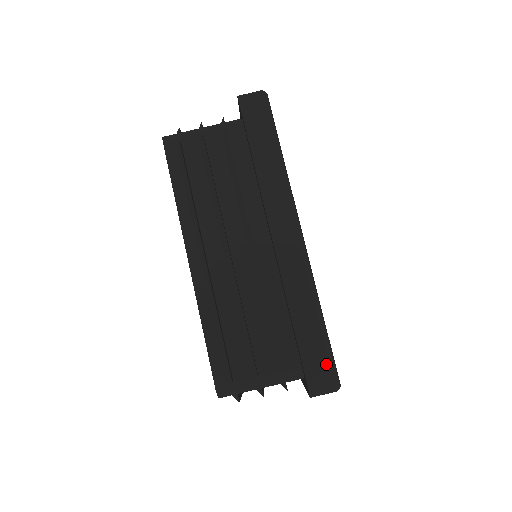
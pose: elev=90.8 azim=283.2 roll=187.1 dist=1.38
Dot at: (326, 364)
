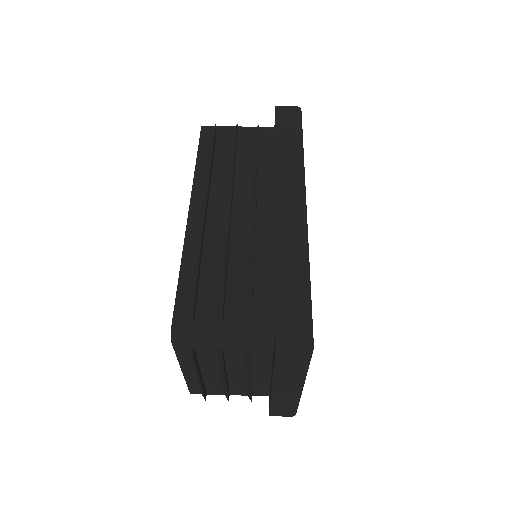
Dot at: (302, 319)
